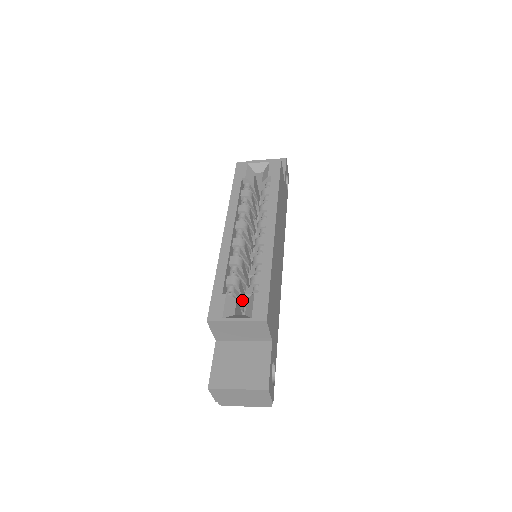
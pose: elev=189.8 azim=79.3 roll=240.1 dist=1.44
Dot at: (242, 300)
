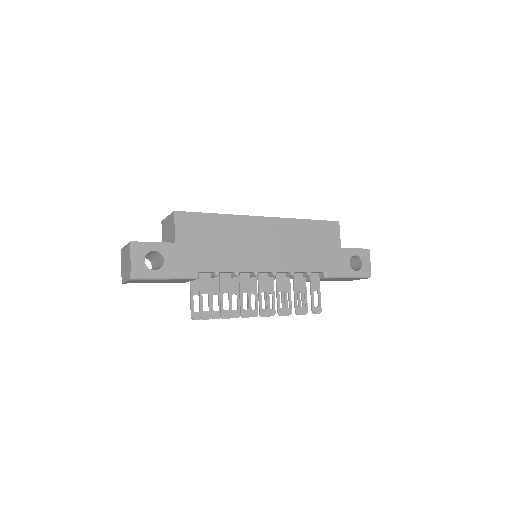
Dot at: occluded
